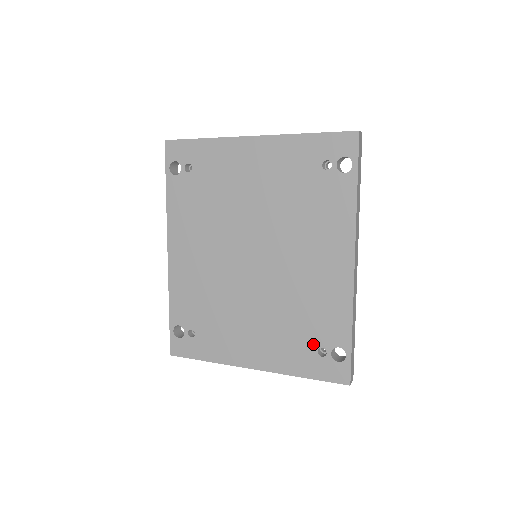
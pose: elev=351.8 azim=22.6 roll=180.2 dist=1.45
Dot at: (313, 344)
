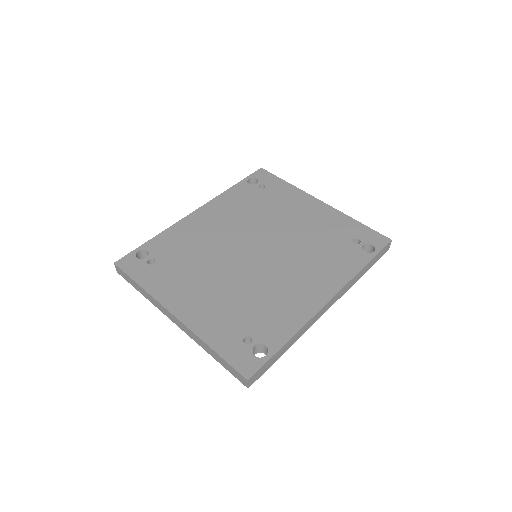
Dot at: (246, 330)
